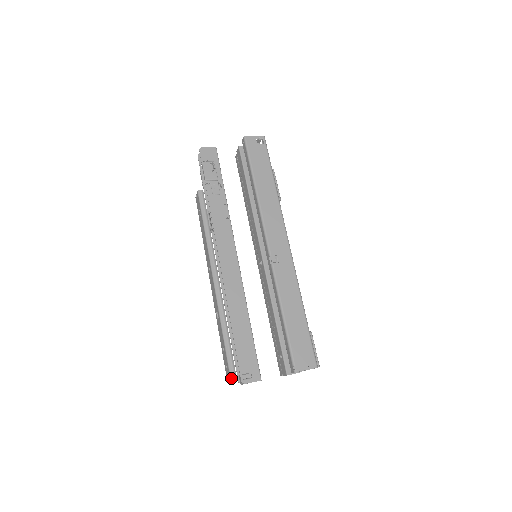
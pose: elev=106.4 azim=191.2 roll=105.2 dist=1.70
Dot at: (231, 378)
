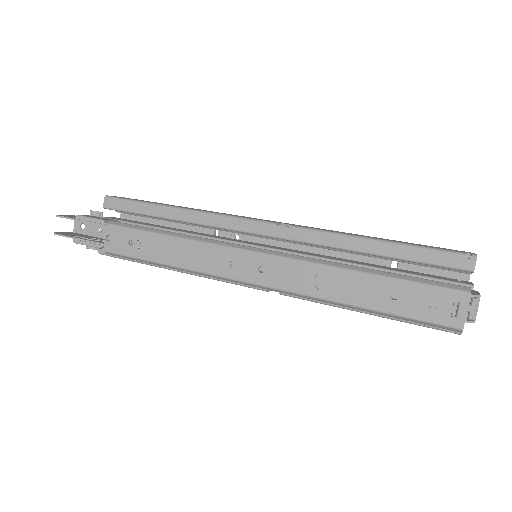
Dot at: (465, 290)
